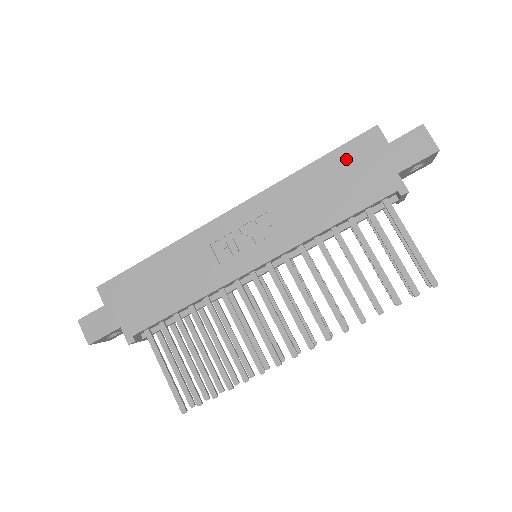
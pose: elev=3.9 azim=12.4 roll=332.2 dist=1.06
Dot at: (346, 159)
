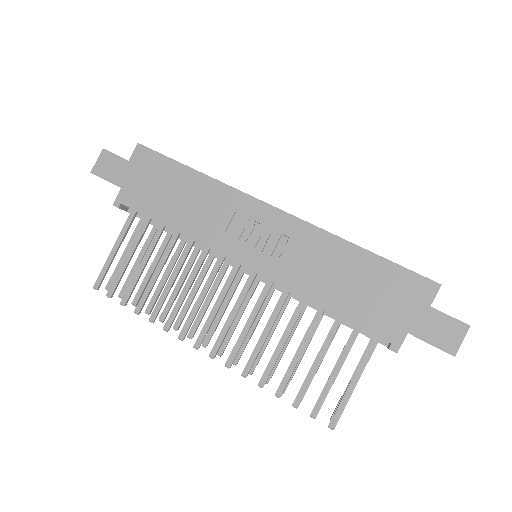
Dot at: (390, 278)
